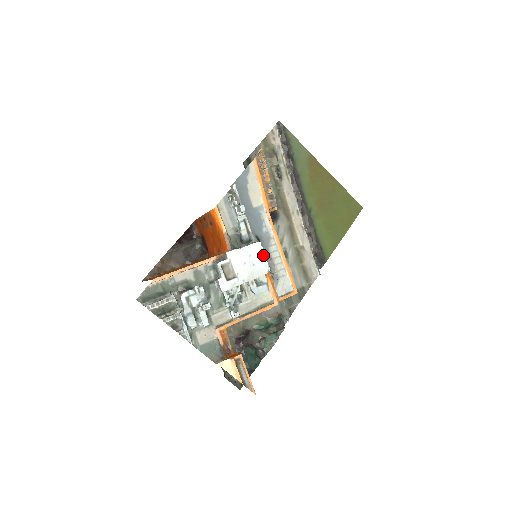
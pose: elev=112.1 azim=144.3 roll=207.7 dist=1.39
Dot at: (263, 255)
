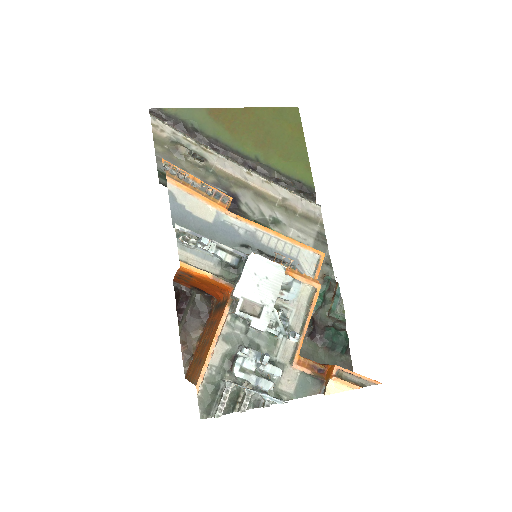
Dot at: (266, 261)
